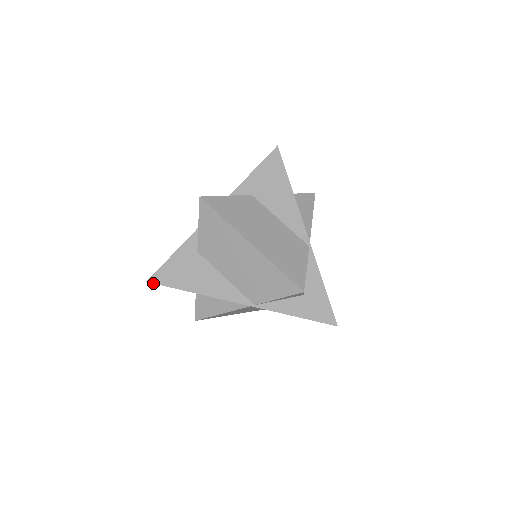
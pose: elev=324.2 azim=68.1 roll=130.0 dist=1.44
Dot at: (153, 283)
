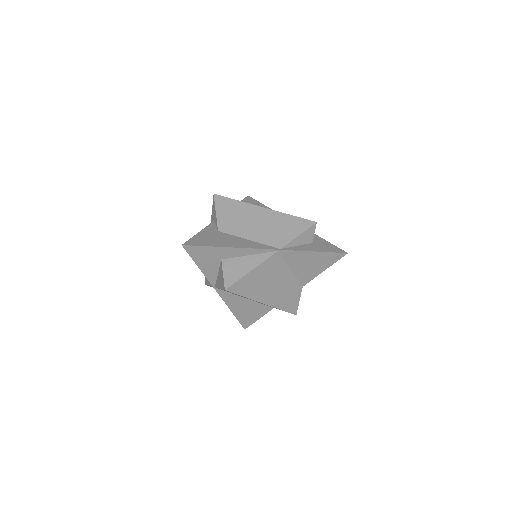
Dot at: (188, 245)
